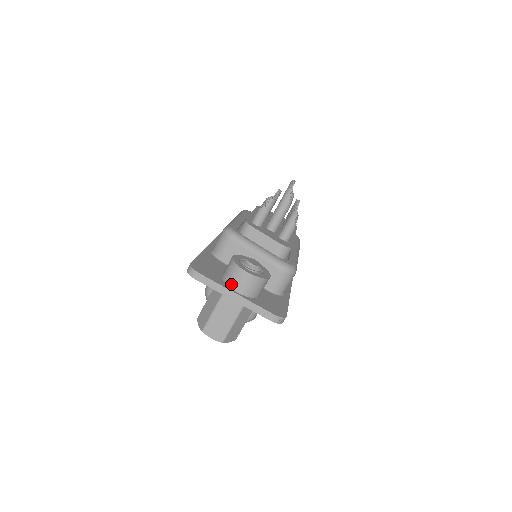
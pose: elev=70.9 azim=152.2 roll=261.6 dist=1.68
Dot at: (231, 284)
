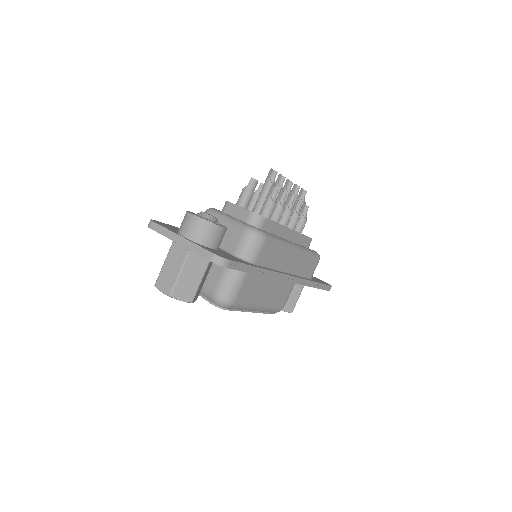
Dot at: (180, 230)
